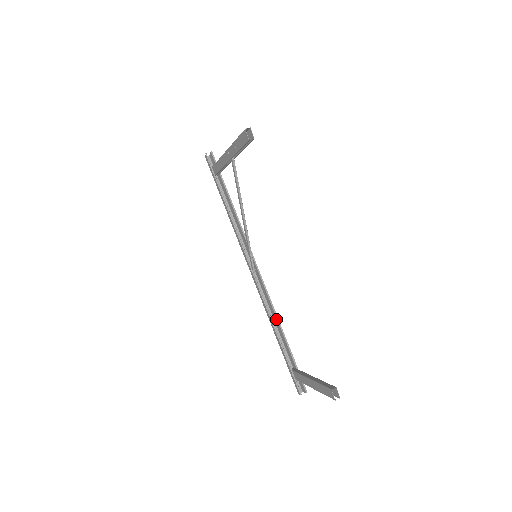
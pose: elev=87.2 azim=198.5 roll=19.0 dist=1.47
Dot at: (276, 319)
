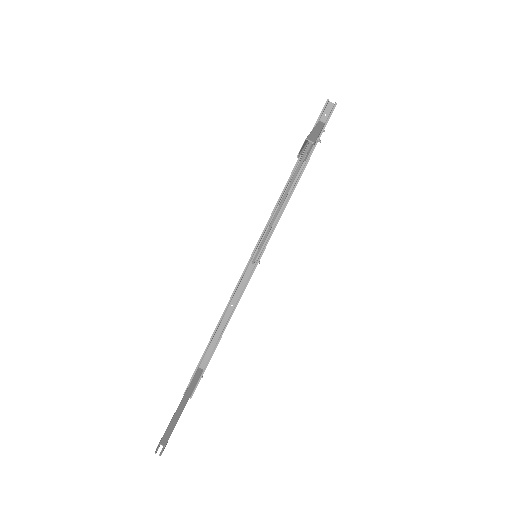
Dot at: (227, 321)
